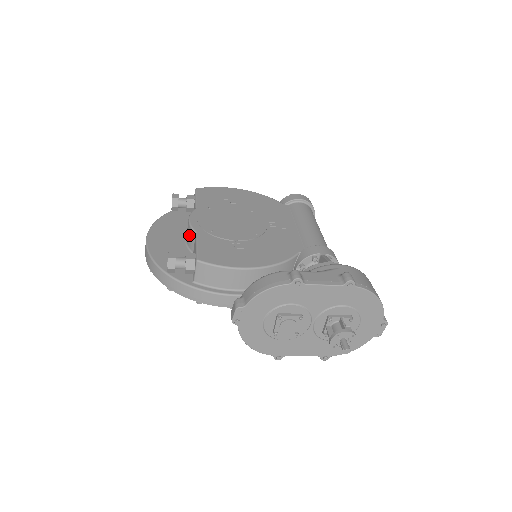
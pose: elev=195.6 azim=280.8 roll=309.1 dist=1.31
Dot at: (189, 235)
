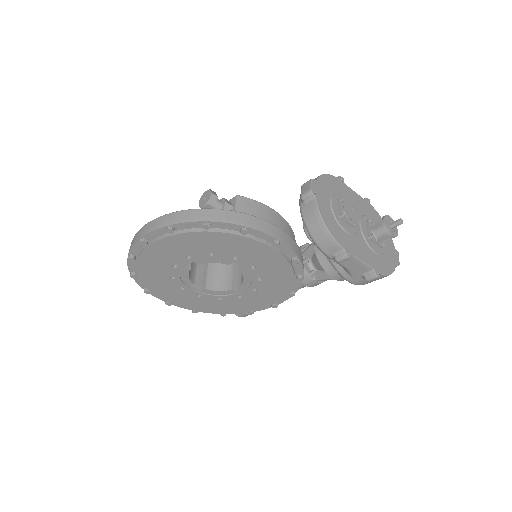
Dot at: occluded
